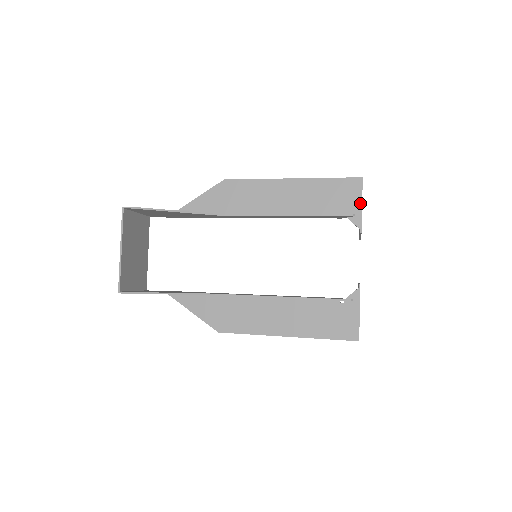
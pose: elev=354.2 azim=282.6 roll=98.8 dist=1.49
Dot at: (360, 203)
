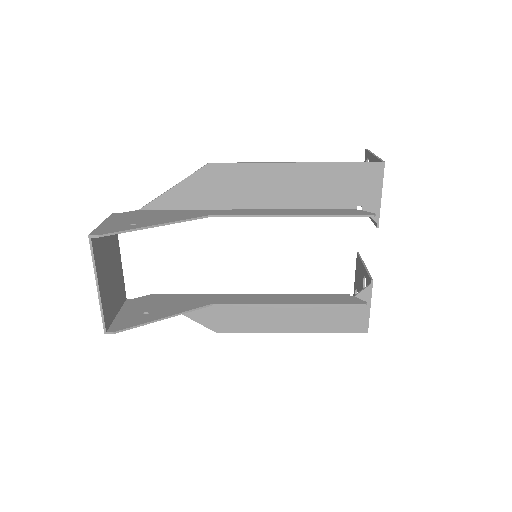
Dot at: (379, 193)
